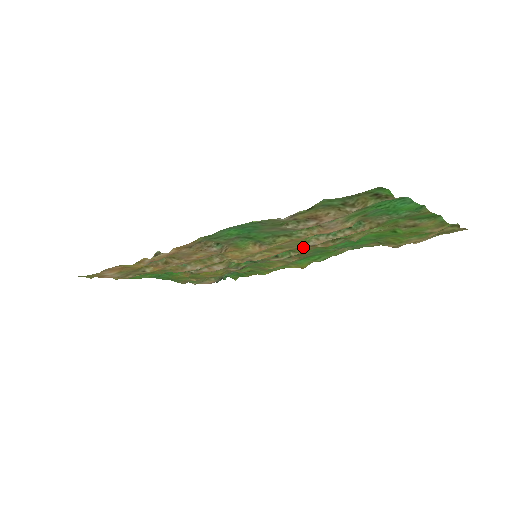
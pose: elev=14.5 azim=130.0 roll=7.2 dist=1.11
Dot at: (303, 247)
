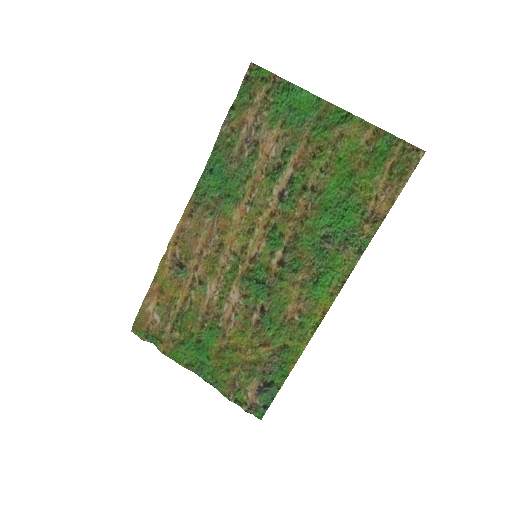
Dot at: (275, 205)
